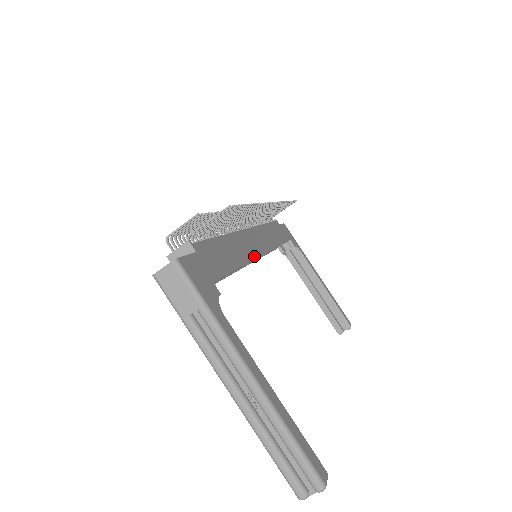
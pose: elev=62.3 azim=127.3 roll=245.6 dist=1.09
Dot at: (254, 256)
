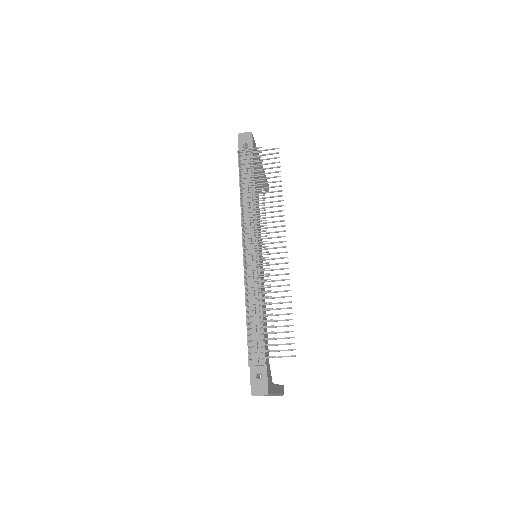
Dot at: occluded
